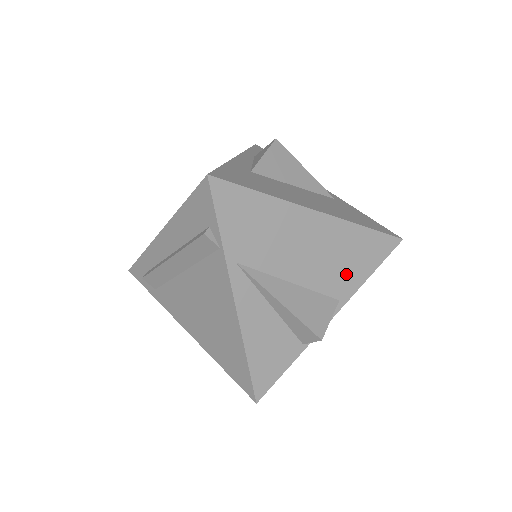
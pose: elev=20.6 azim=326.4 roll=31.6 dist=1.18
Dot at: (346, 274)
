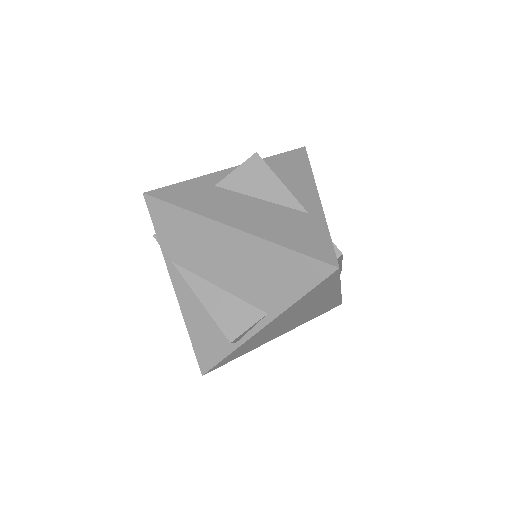
Dot at: (272, 291)
